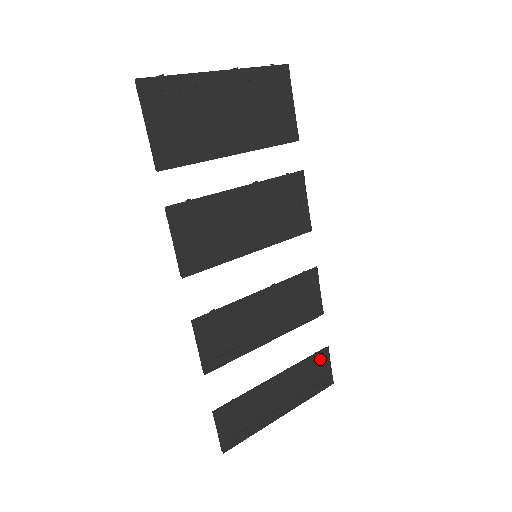
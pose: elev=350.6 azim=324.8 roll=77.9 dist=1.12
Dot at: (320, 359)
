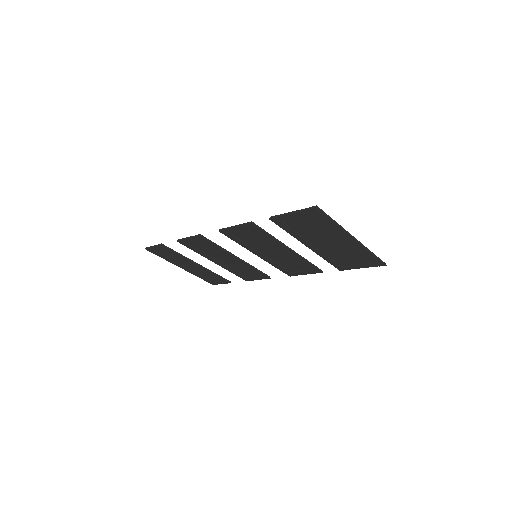
Dot at: (222, 280)
